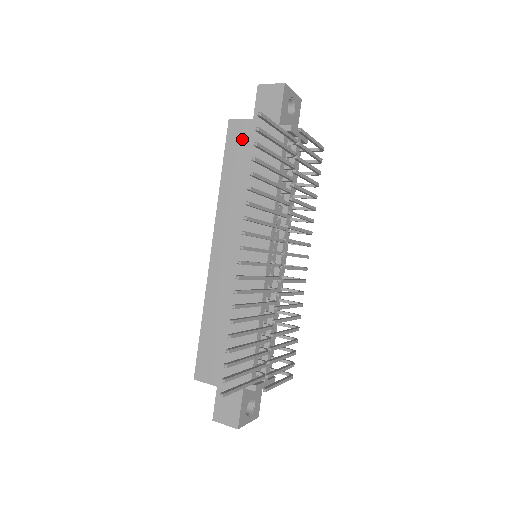
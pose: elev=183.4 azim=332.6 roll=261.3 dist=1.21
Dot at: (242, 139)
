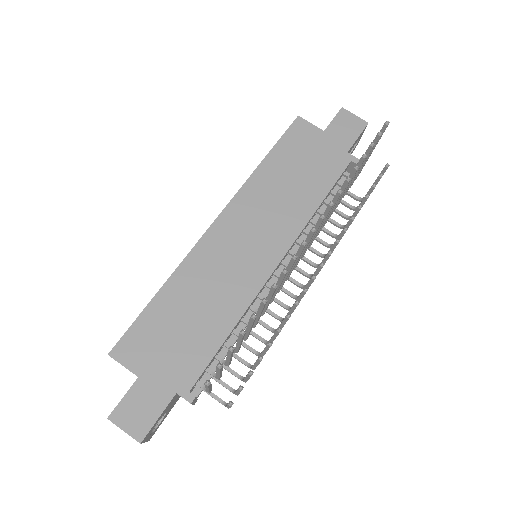
Dot at: (304, 140)
